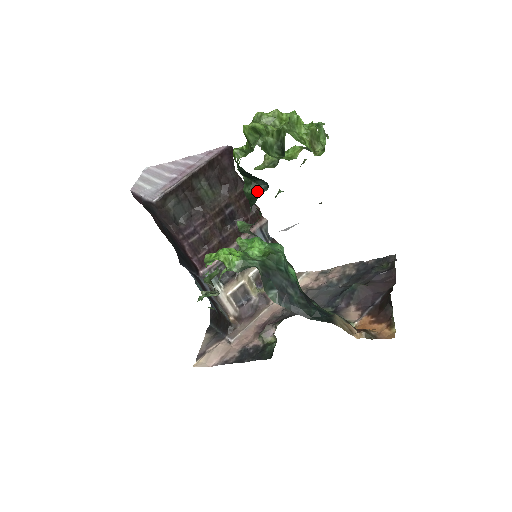
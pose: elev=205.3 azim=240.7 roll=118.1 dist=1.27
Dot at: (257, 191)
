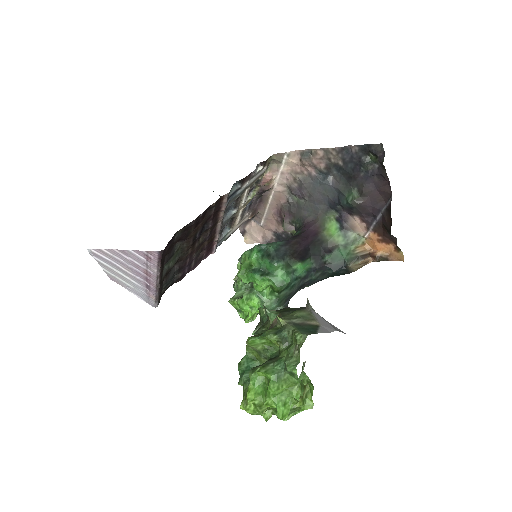
Dot at: occluded
